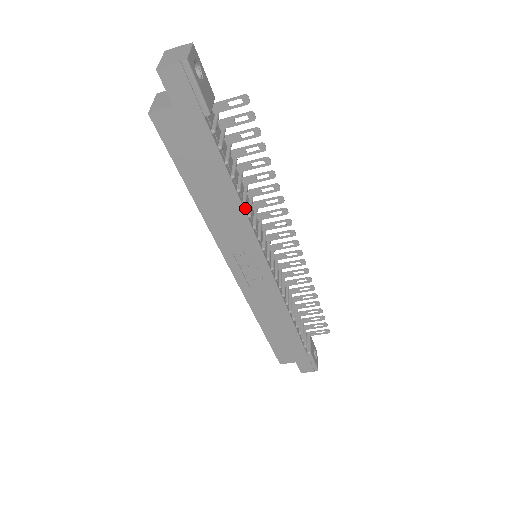
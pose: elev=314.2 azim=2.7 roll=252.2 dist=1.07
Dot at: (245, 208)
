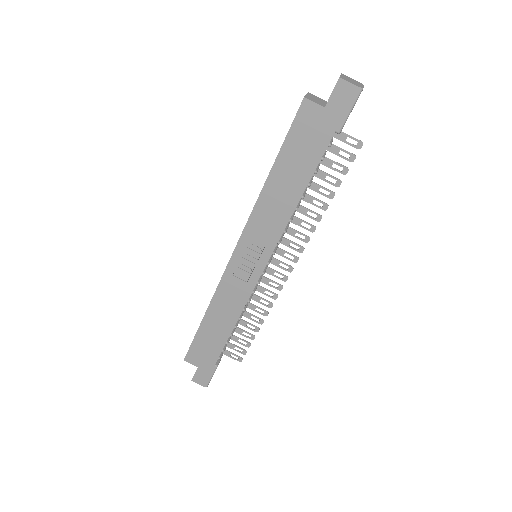
Dot at: occluded
